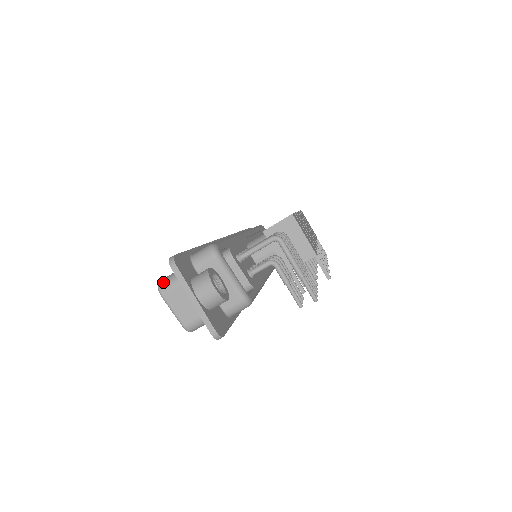
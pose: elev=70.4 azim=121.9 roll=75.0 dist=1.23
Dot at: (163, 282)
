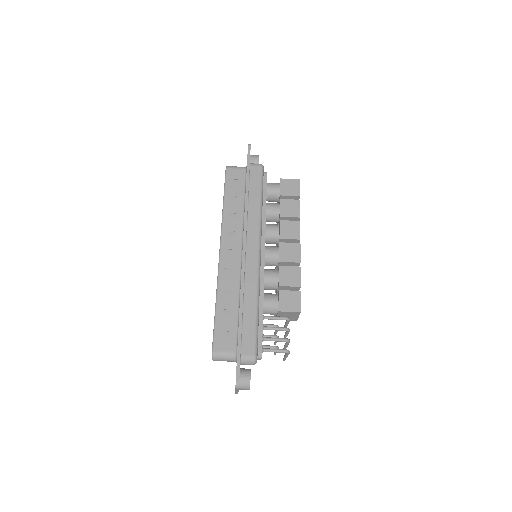
Dot at: (217, 357)
